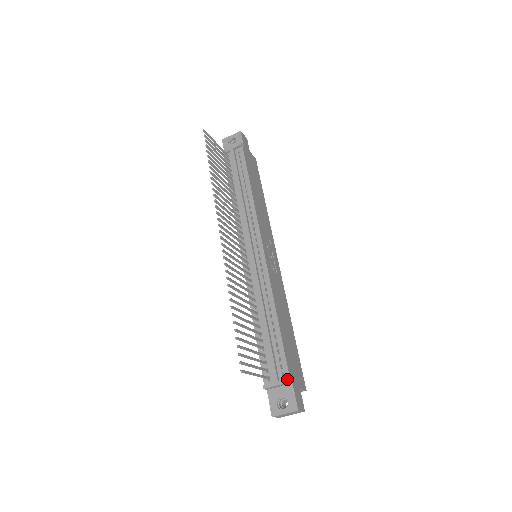
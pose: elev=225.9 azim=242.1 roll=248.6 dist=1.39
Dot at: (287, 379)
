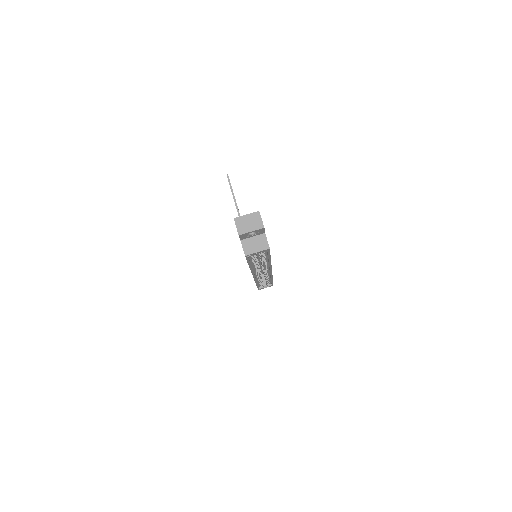
Dot at: occluded
